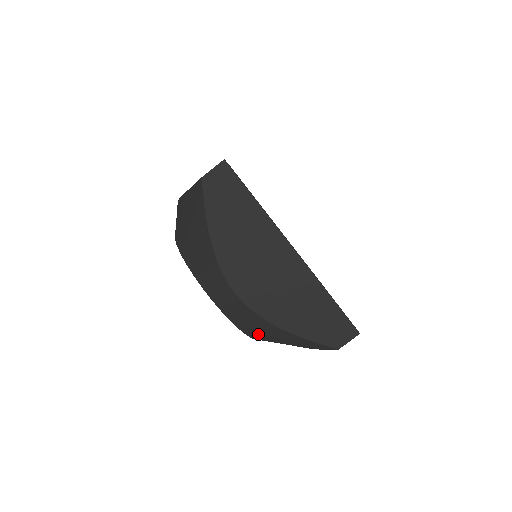
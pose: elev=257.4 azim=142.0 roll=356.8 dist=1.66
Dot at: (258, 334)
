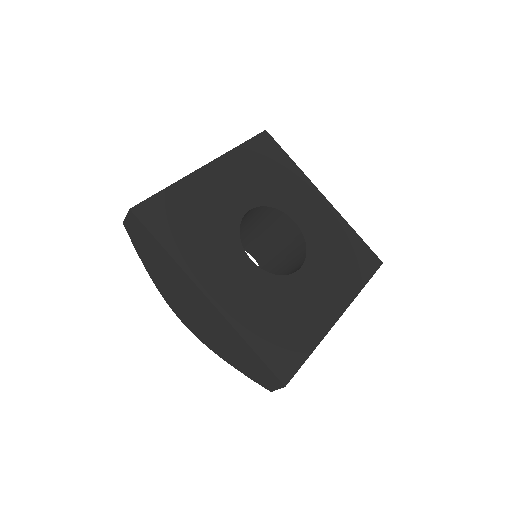
Dot at: occluded
